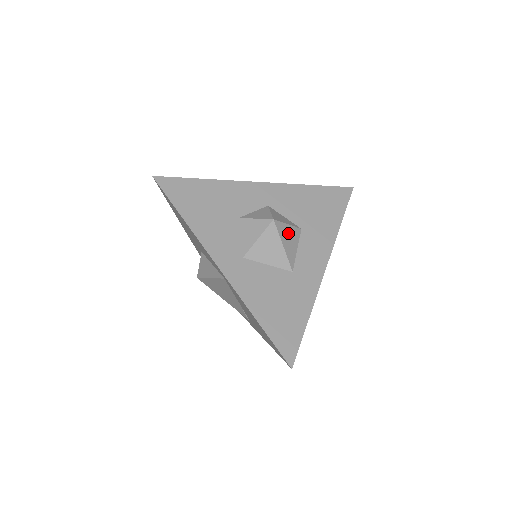
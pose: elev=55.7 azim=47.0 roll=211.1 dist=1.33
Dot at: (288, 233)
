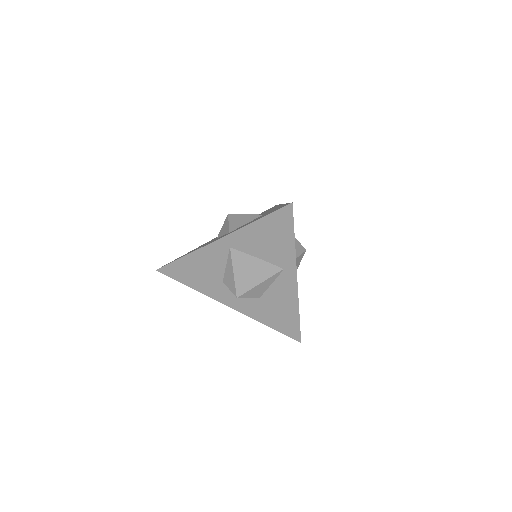
Dot at: occluded
